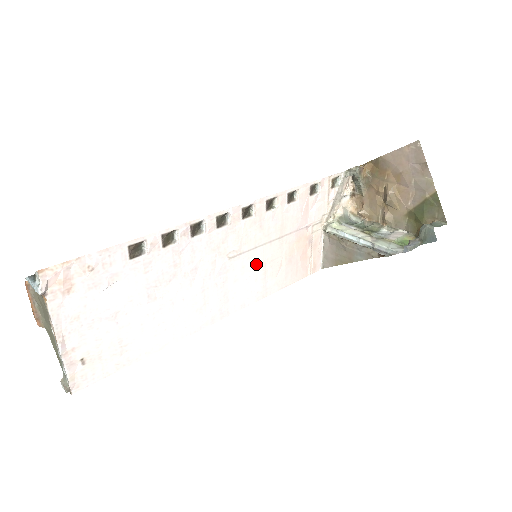
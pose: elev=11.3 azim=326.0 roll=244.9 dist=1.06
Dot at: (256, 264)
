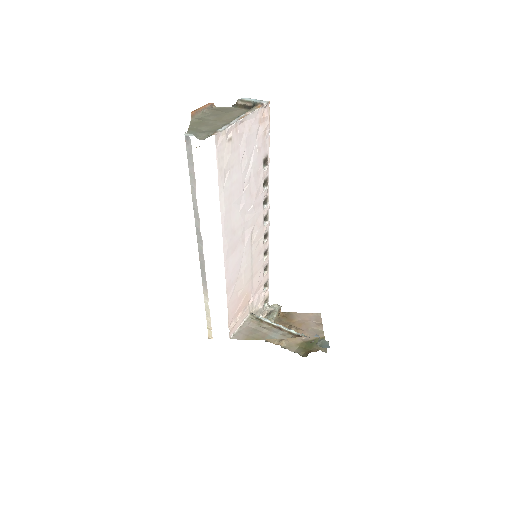
Dot at: (244, 265)
